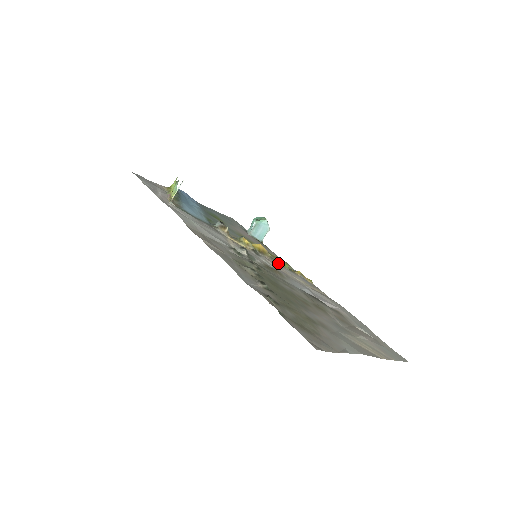
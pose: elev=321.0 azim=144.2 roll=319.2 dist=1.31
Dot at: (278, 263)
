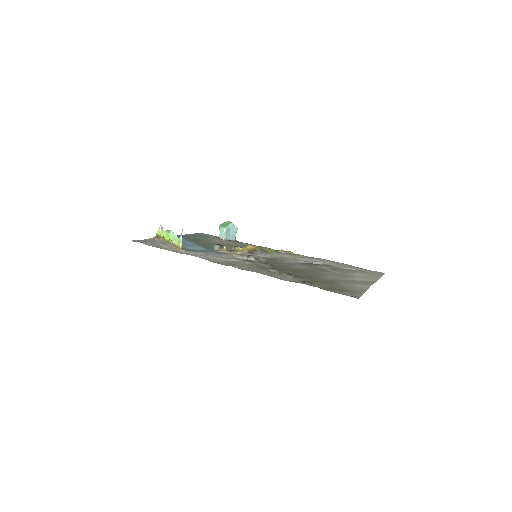
Dot at: (266, 252)
